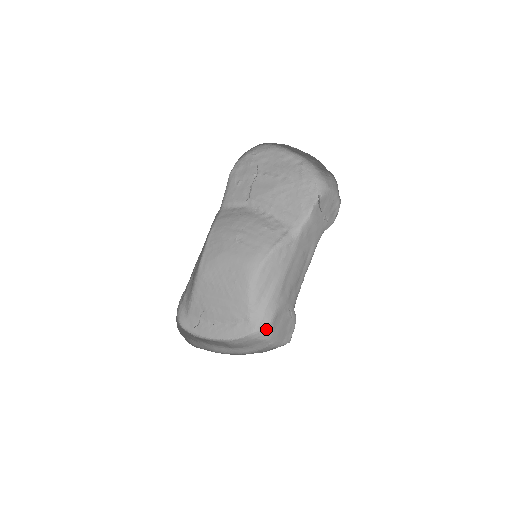
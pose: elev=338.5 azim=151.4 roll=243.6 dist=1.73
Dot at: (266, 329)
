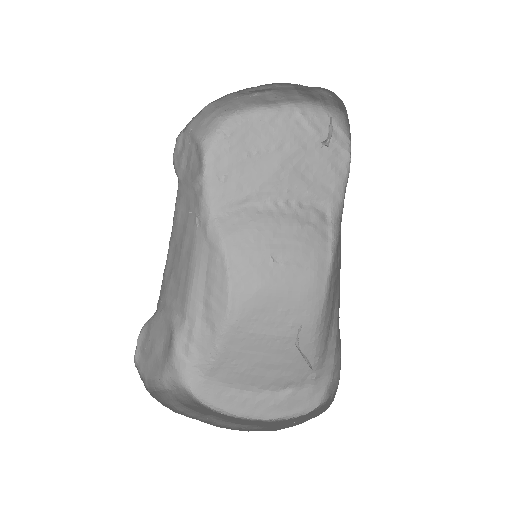
Dot at: (335, 390)
